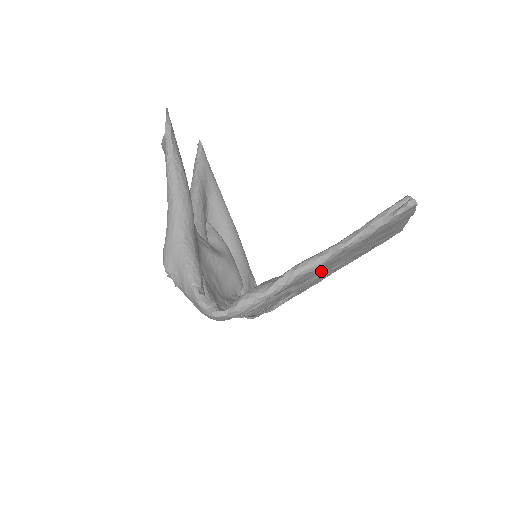
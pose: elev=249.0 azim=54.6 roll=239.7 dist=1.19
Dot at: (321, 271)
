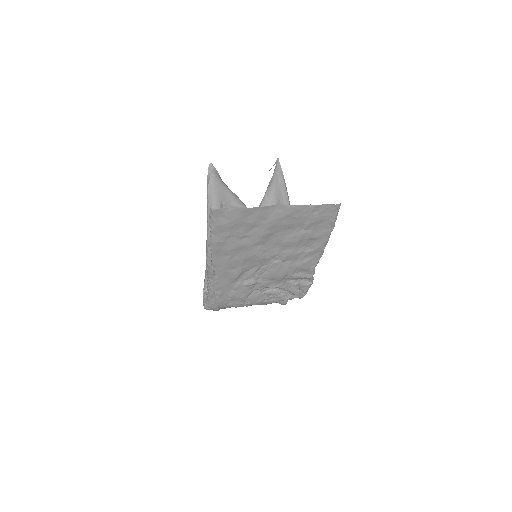
Dot at: (257, 266)
